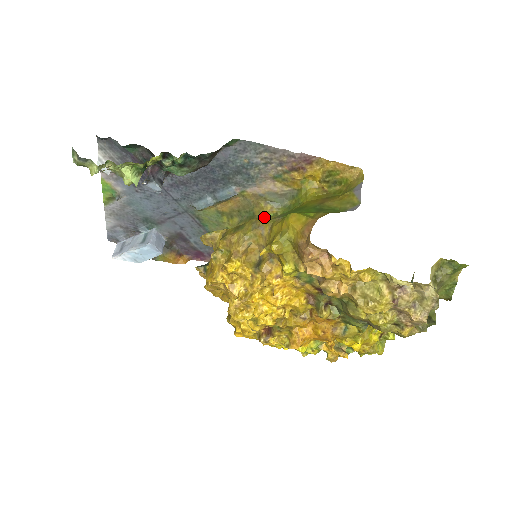
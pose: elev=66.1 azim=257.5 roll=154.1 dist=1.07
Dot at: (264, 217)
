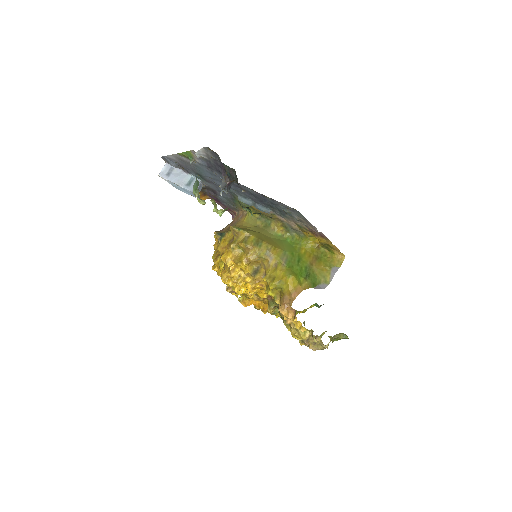
Dot at: (276, 248)
